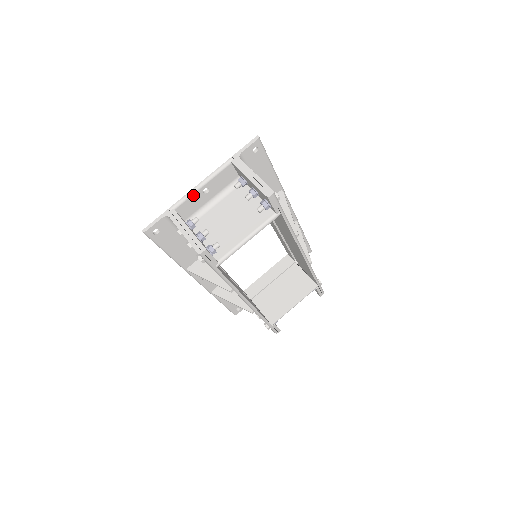
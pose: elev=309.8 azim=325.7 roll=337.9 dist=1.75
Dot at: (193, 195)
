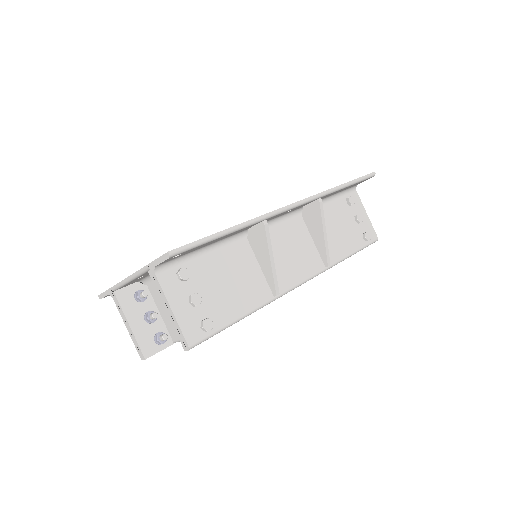
Dot at: (127, 283)
